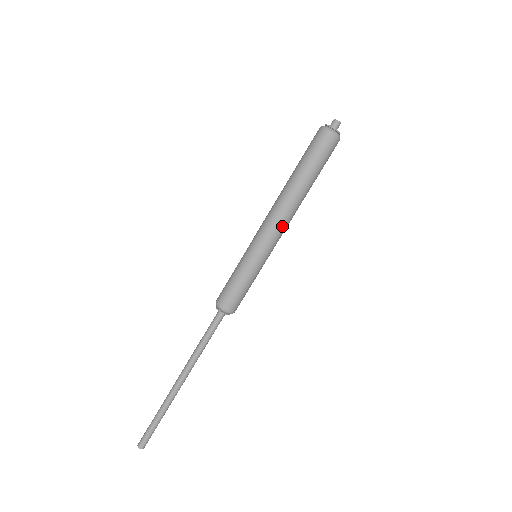
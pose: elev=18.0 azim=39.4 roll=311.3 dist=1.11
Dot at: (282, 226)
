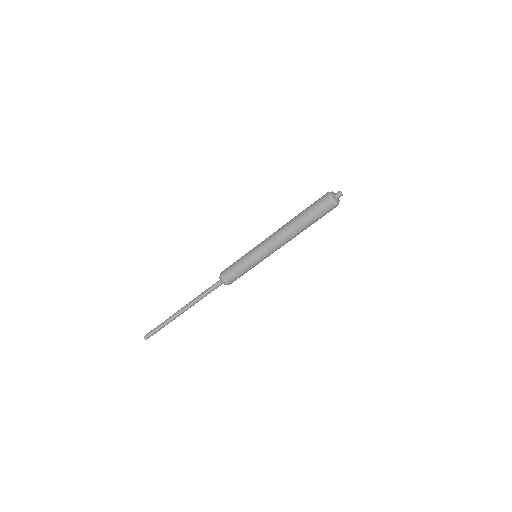
Dot at: (280, 247)
